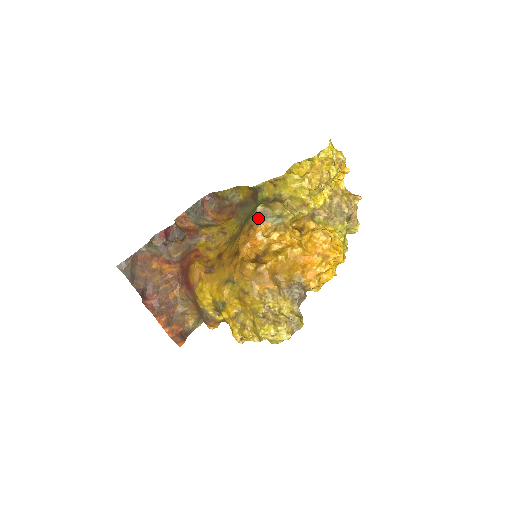
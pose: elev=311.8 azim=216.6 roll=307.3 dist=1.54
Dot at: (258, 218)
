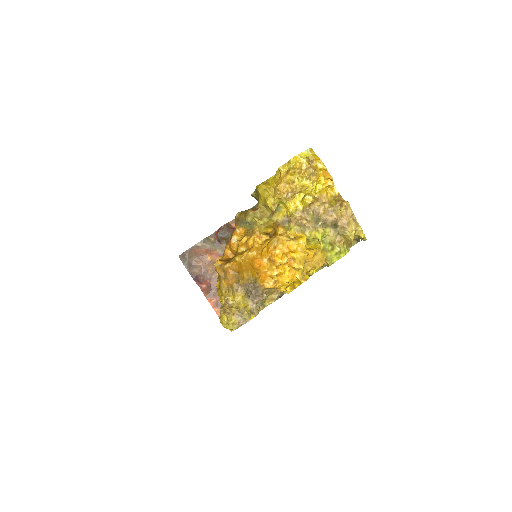
Dot at: (237, 224)
